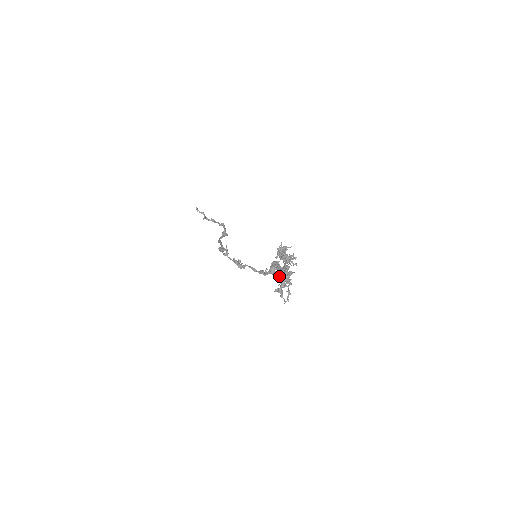
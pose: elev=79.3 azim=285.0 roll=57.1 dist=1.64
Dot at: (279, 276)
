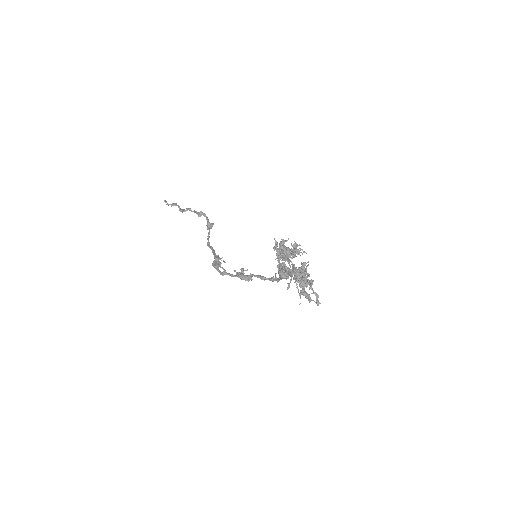
Dot at: occluded
